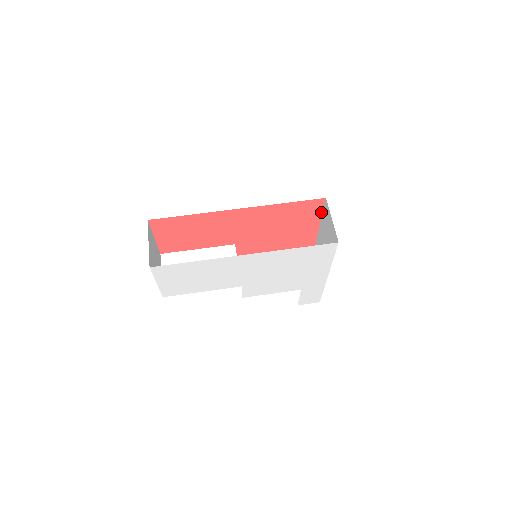
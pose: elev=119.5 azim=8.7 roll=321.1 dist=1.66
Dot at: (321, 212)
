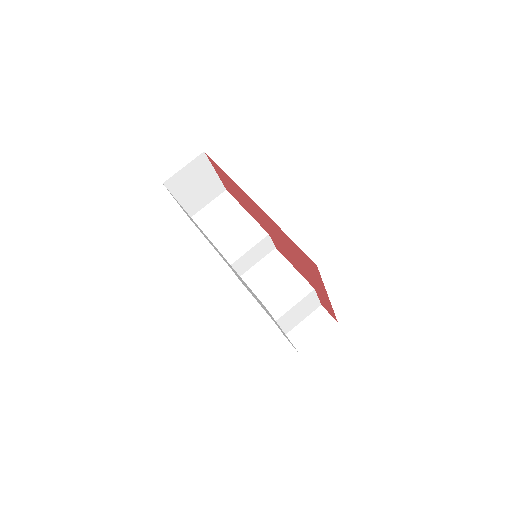
Dot at: occluded
